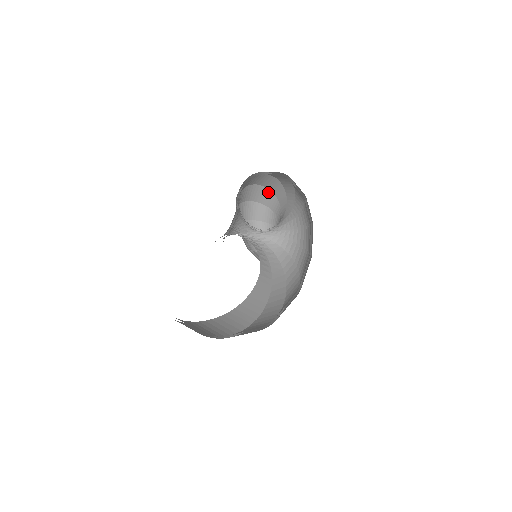
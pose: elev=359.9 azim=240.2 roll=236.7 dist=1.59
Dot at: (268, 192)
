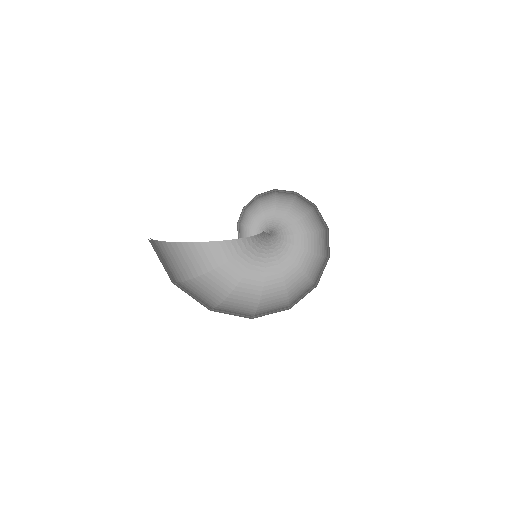
Dot at: (291, 199)
